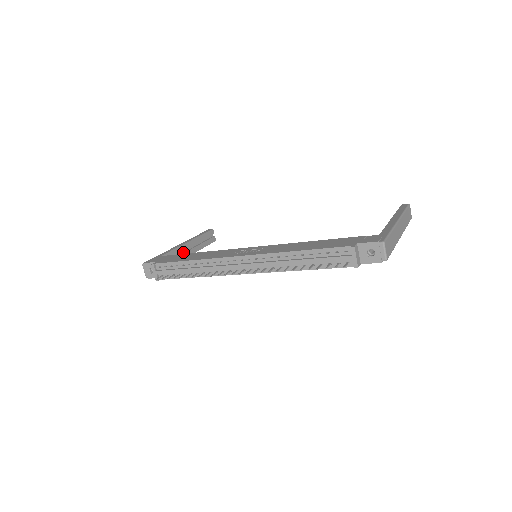
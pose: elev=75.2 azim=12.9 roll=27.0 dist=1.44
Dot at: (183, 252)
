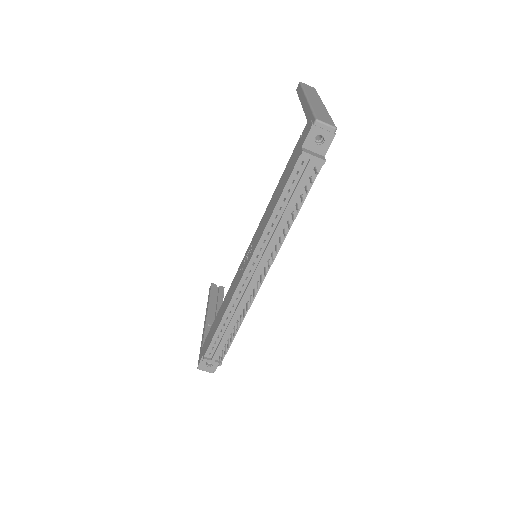
Dot at: occluded
